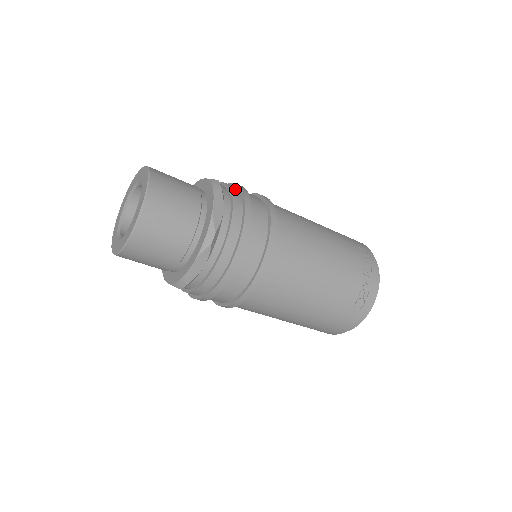
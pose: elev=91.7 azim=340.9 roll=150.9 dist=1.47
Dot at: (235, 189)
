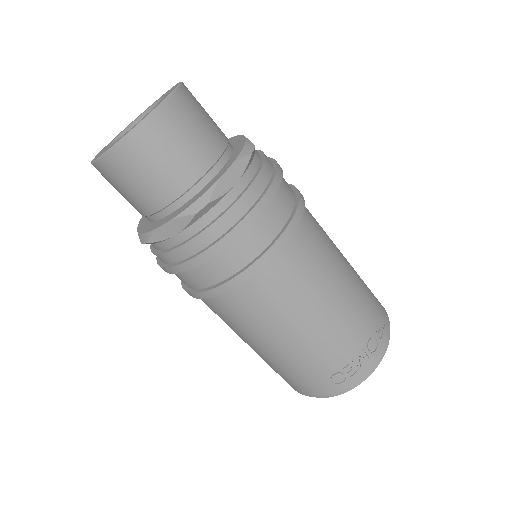
Dot at: (270, 167)
